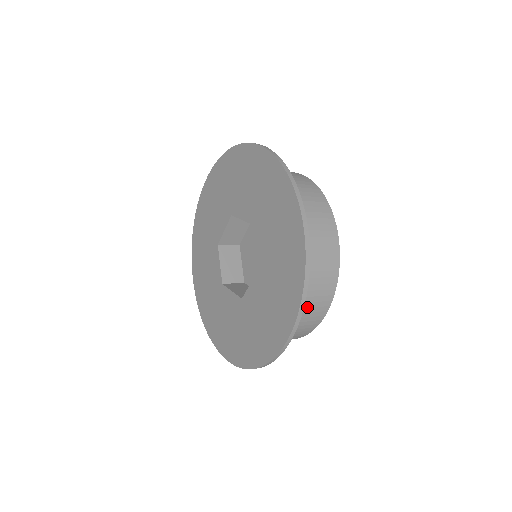
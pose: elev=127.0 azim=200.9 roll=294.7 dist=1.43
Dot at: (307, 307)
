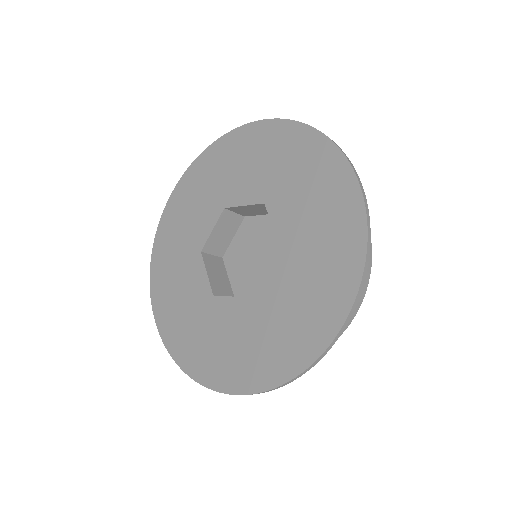
Dot at: occluded
